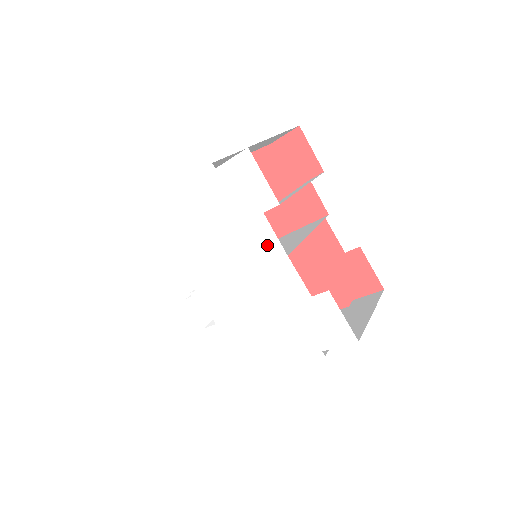
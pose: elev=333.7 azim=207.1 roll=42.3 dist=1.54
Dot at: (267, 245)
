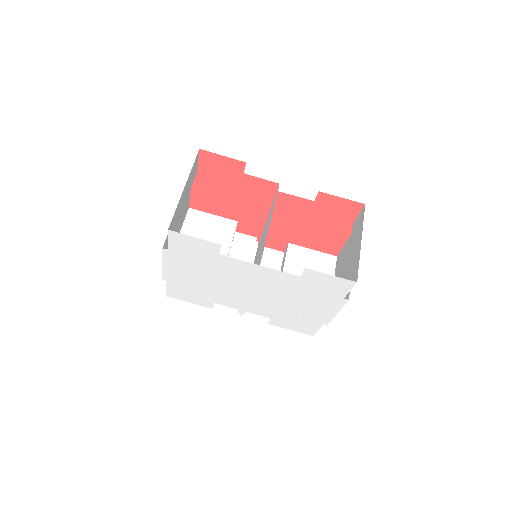
Dot at: (243, 267)
